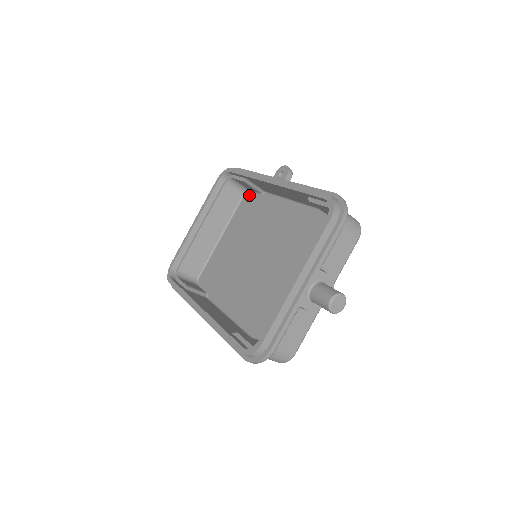
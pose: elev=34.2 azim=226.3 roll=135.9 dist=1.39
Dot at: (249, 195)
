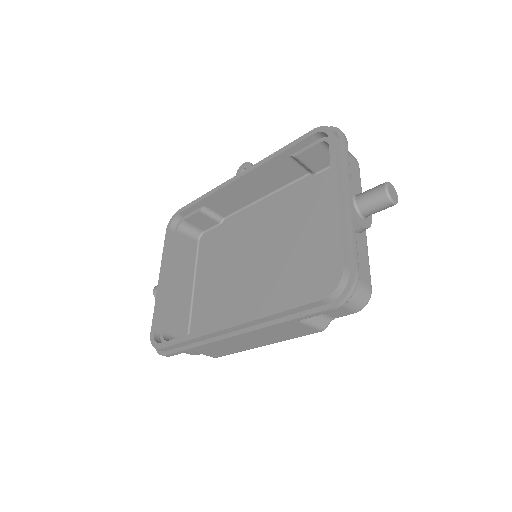
Dot at: (206, 235)
